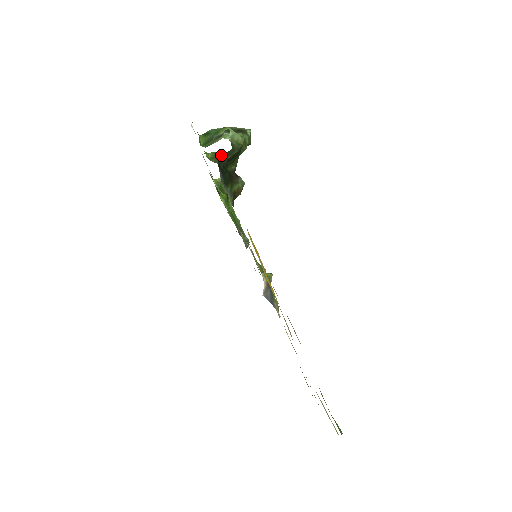
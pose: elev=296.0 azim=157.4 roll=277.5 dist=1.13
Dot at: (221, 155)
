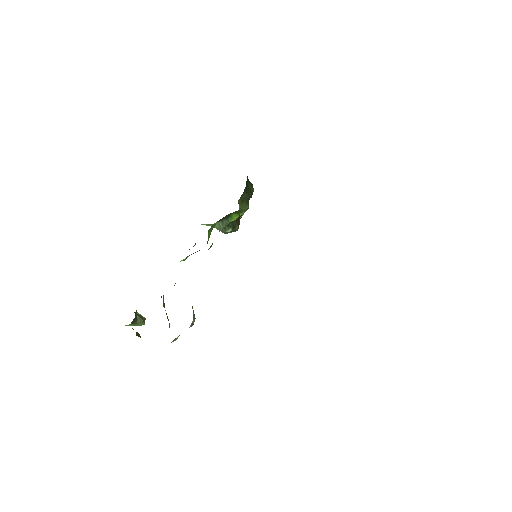
Dot at: occluded
